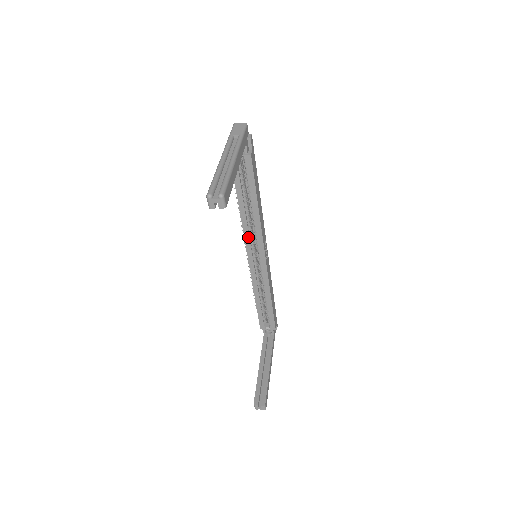
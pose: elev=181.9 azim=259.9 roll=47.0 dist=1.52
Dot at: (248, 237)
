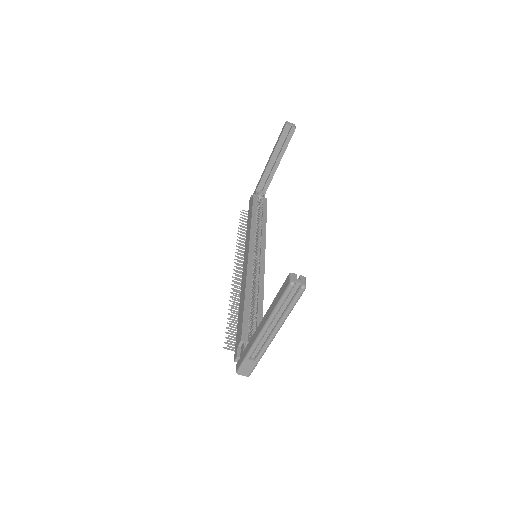
Dot at: (253, 239)
